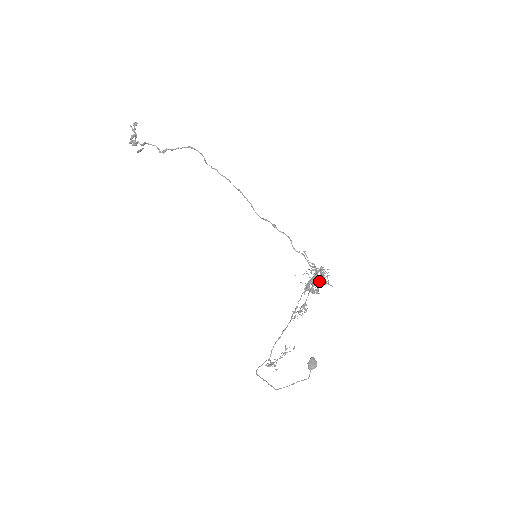
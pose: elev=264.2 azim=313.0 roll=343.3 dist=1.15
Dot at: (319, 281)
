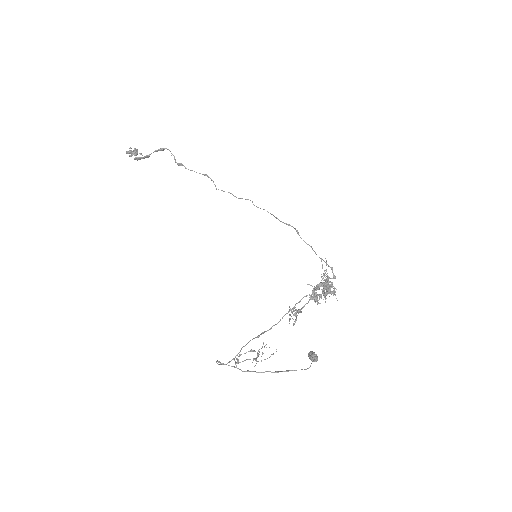
Dot at: (329, 287)
